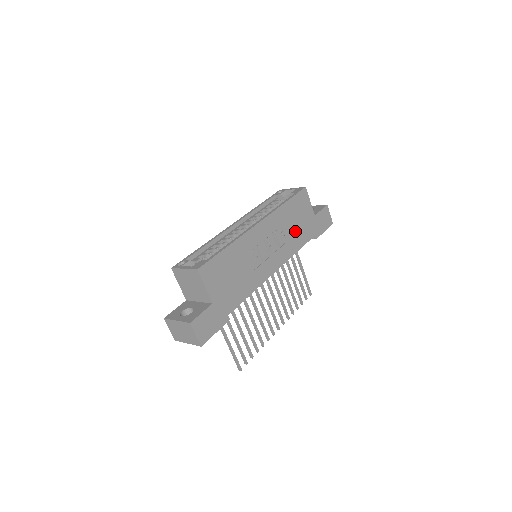
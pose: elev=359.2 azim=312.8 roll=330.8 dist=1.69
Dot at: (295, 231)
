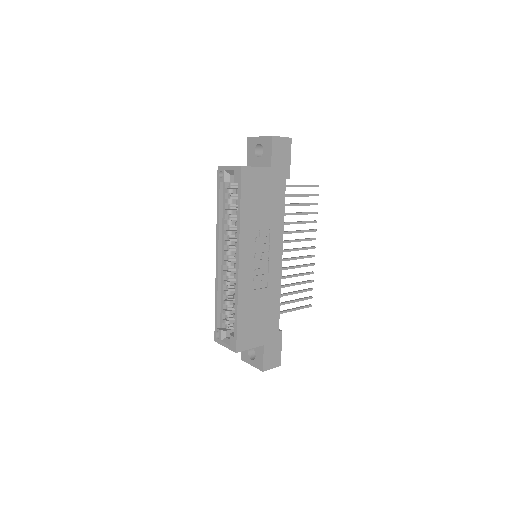
Dot at: (268, 211)
